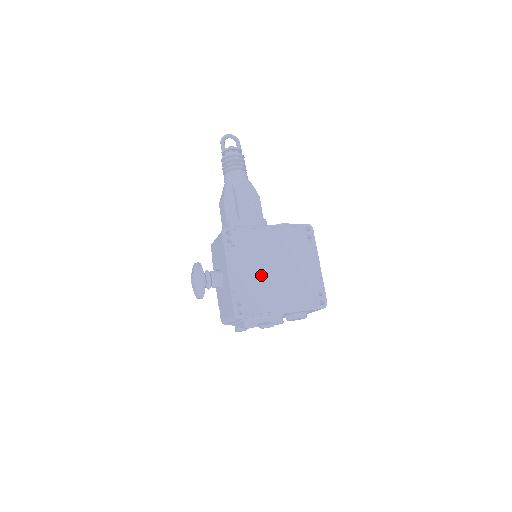
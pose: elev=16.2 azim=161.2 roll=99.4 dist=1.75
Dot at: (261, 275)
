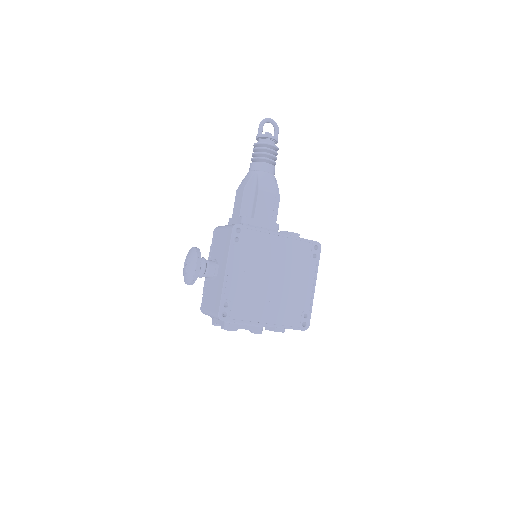
Dot at: (256, 282)
